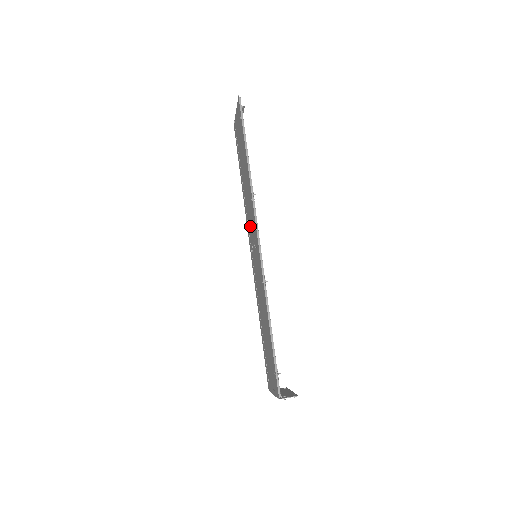
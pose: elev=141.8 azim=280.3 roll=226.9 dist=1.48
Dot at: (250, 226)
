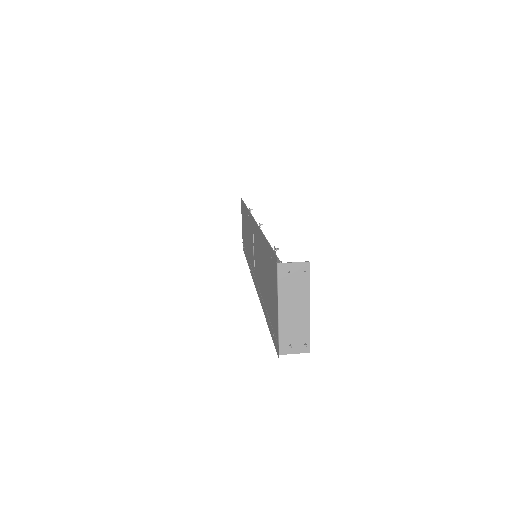
Dot at: (251, 253)
